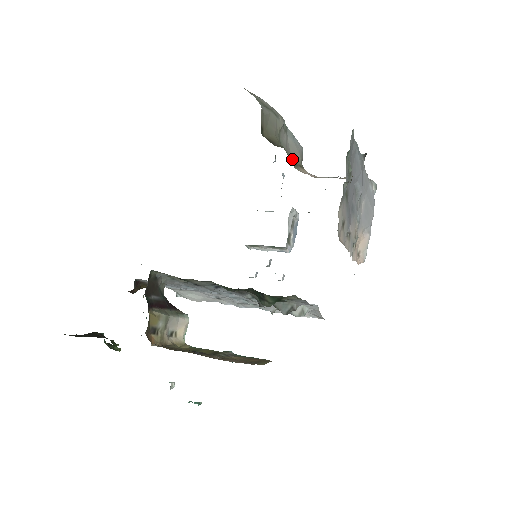
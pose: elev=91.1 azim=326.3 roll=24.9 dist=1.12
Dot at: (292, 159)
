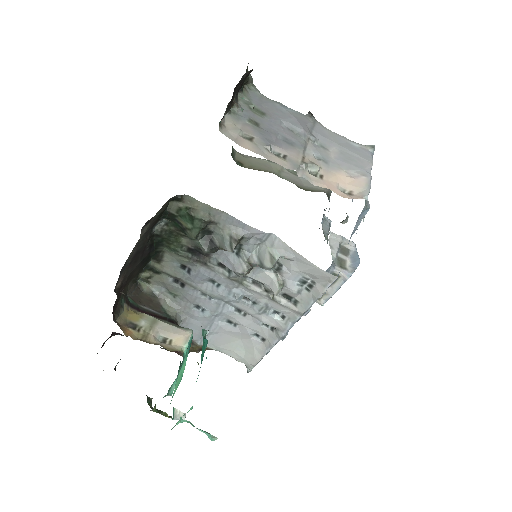
Dot at: (306, 189)
